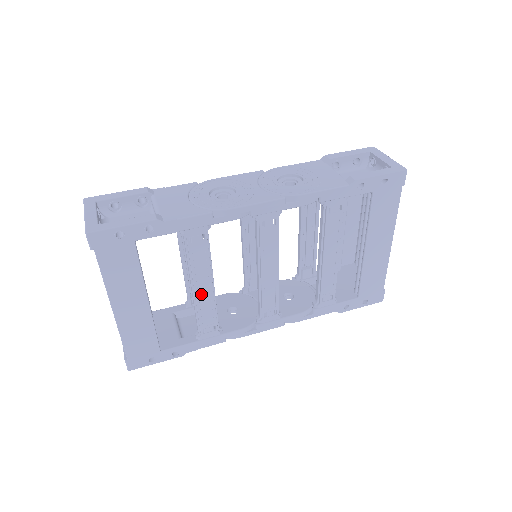
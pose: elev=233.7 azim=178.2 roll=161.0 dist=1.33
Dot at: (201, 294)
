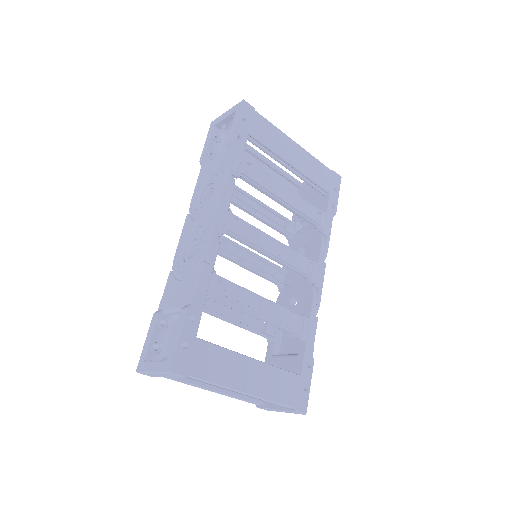
Dot at: (267, 313)
